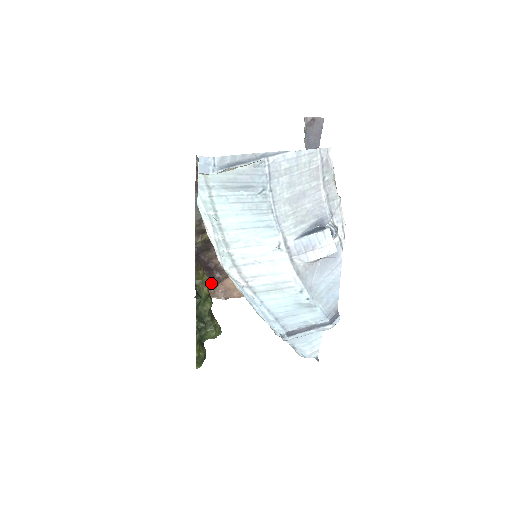
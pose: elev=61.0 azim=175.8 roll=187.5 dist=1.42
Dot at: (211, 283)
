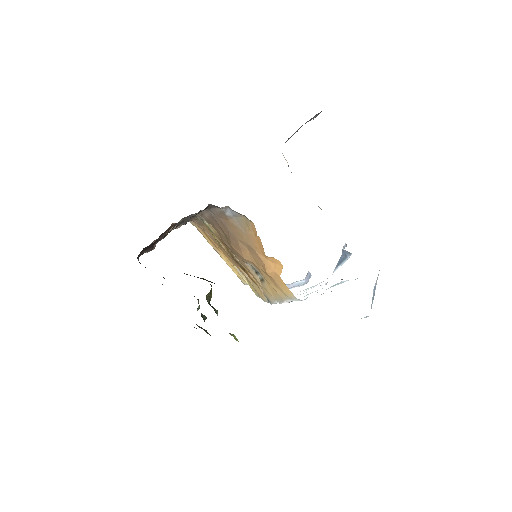
Dot at: (150, 249)
